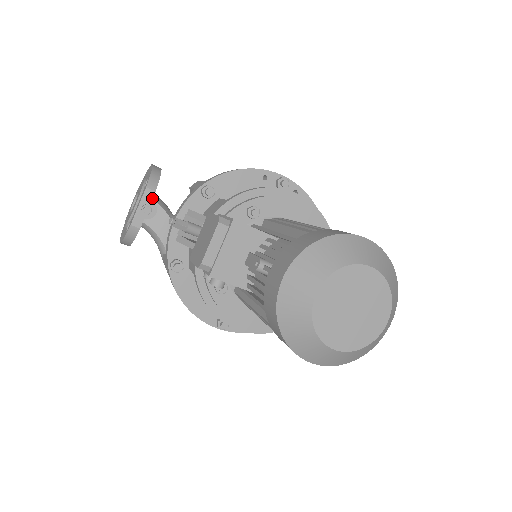
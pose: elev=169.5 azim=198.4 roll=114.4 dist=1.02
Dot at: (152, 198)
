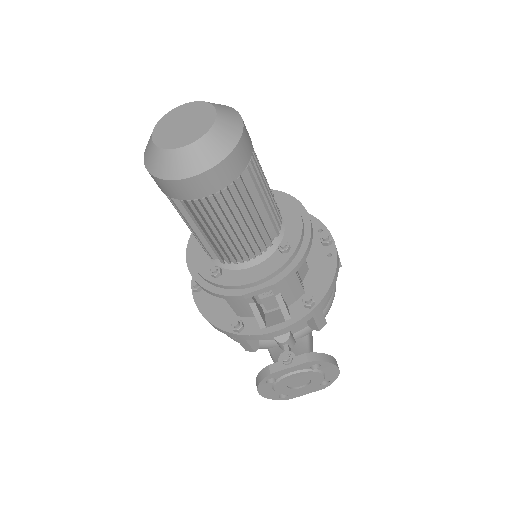
Dot at: occluded
